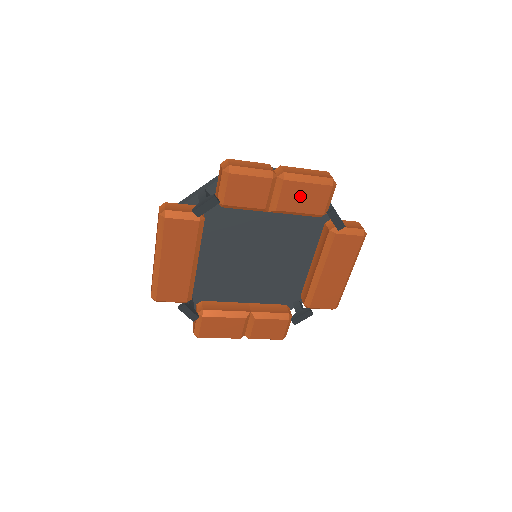
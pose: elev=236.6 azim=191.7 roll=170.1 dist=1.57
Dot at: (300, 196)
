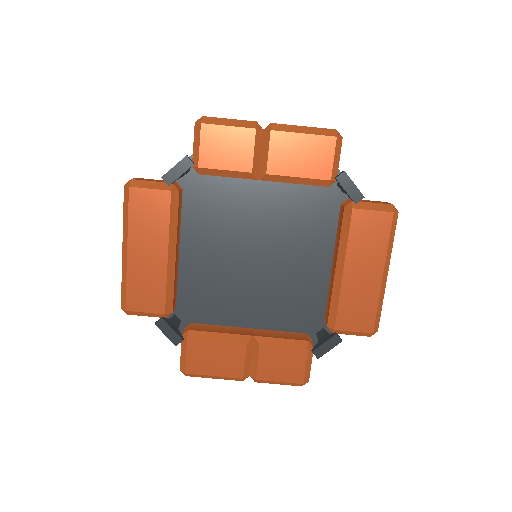
Dot at: (295, 153)
